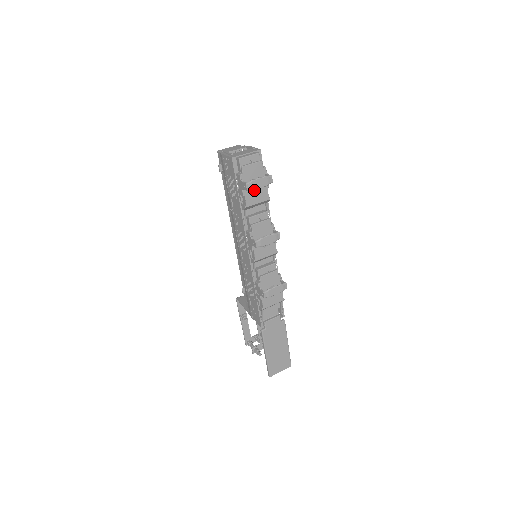
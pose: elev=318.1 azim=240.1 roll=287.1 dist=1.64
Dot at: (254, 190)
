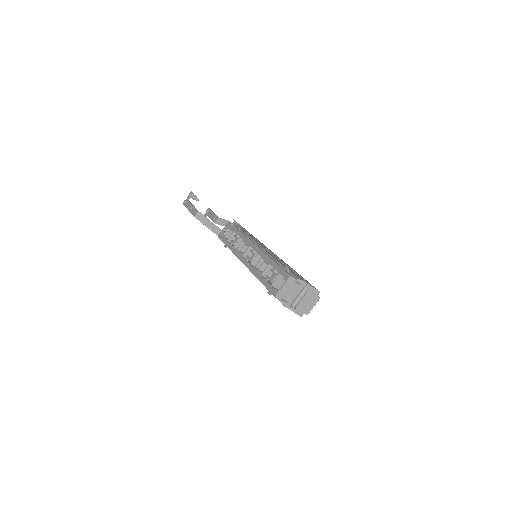
Dot at: occluded
